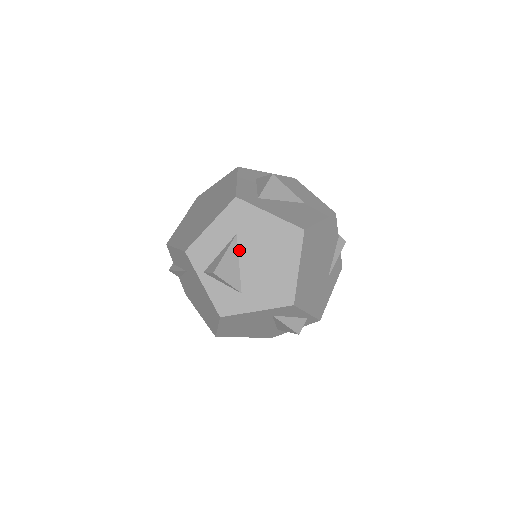
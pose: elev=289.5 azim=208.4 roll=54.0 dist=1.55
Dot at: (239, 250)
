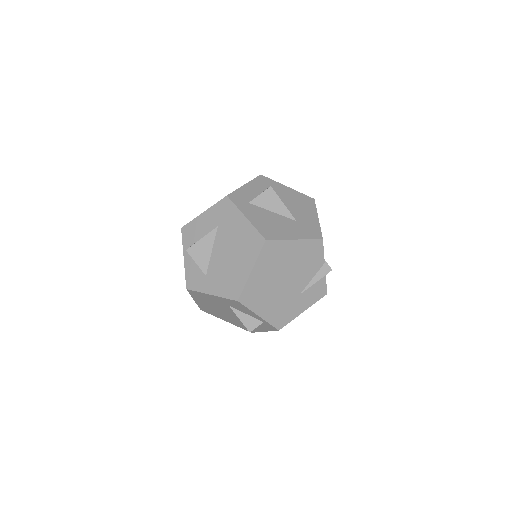
Dot at: (215, 240)
